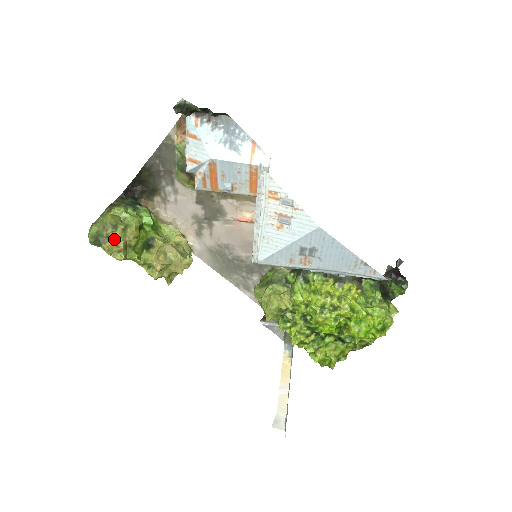
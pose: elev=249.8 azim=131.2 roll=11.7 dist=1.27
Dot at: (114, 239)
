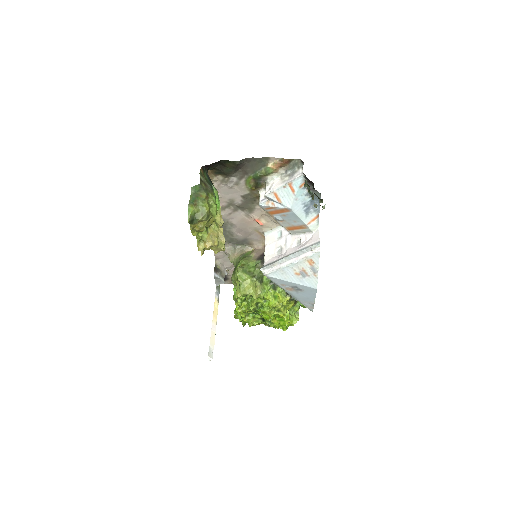
Dot at: (201, 223)
